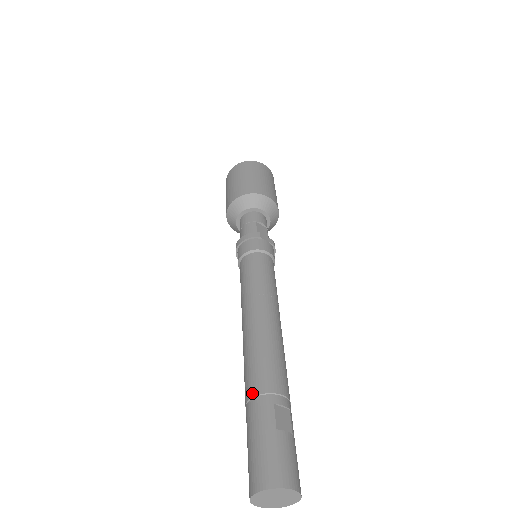
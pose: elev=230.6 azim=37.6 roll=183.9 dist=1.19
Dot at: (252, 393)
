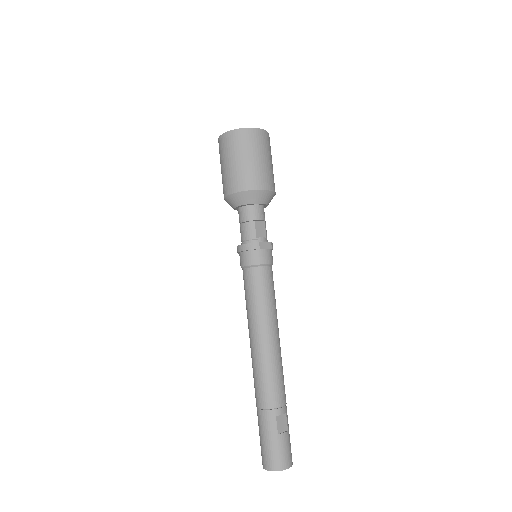
Dot at: (261, 406)
